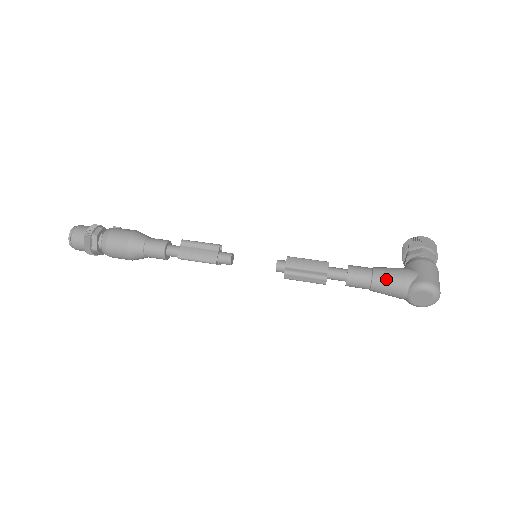
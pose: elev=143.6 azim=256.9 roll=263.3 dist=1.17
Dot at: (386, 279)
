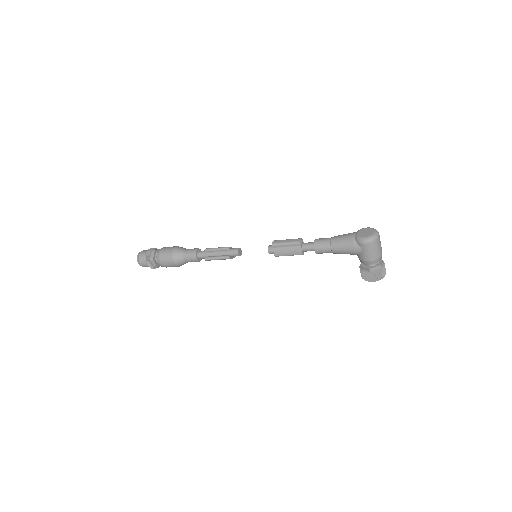
Dot at: occluded
